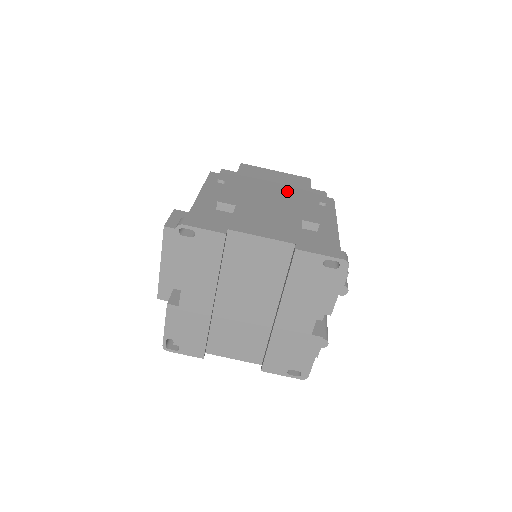
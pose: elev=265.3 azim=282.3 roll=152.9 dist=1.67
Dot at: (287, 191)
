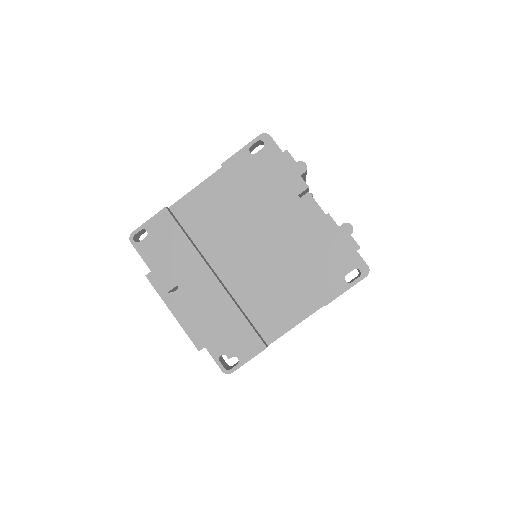
Dot at: occluded
